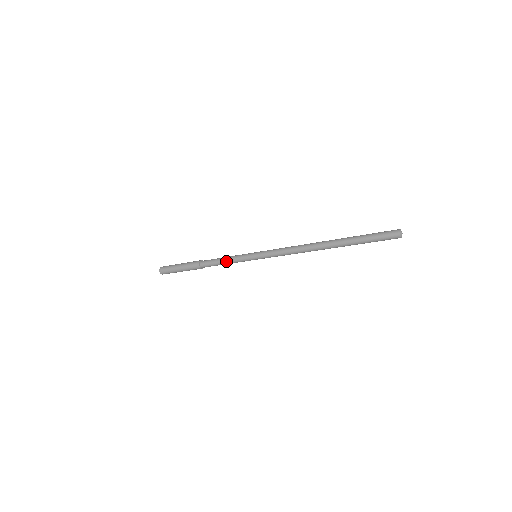
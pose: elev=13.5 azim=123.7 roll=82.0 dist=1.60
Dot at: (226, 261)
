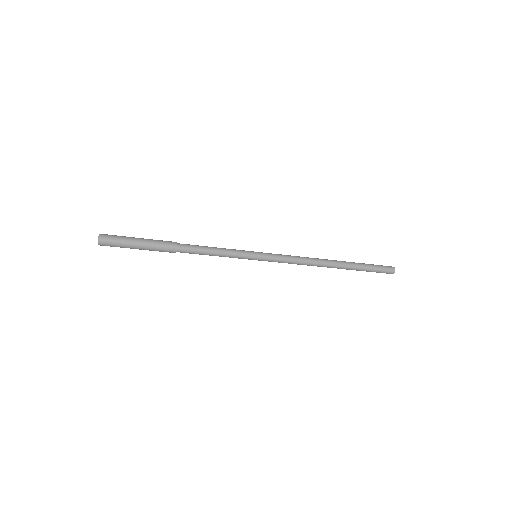
Dot at: (219, 249)
